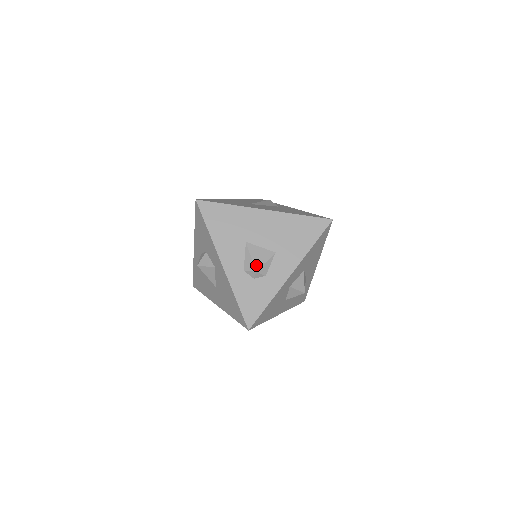
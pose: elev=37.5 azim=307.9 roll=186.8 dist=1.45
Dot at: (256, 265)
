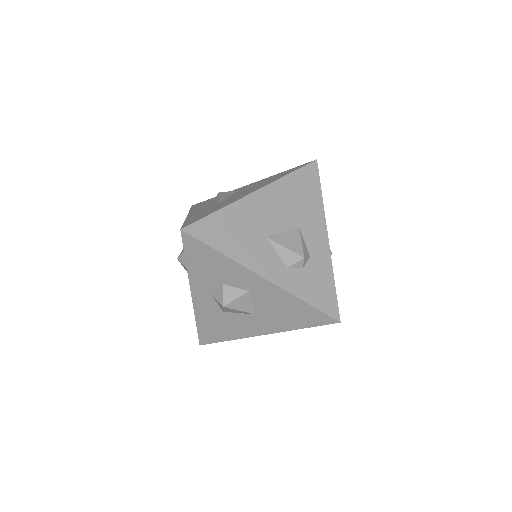
Dot at: (297, 251)
